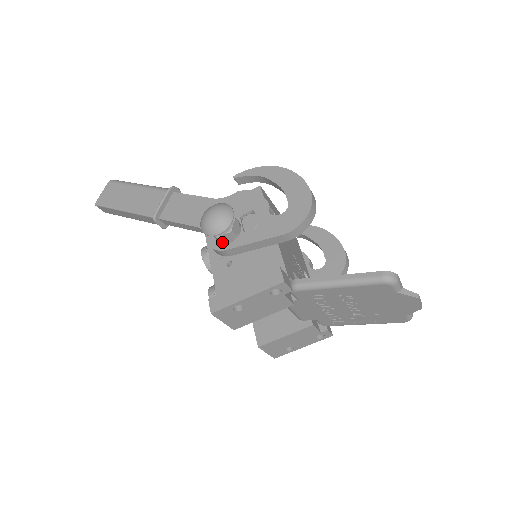
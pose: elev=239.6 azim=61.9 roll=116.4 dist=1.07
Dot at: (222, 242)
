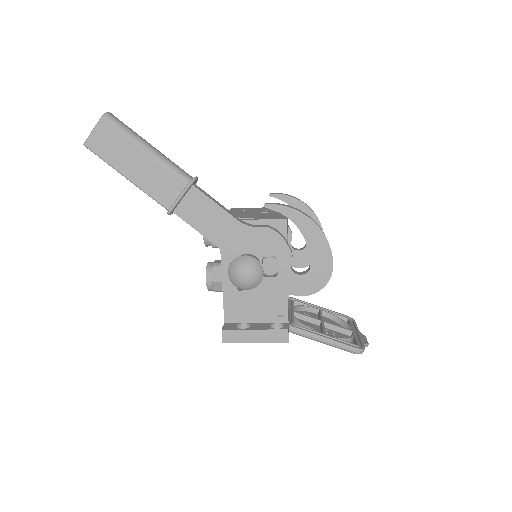
Dot at: occluded
